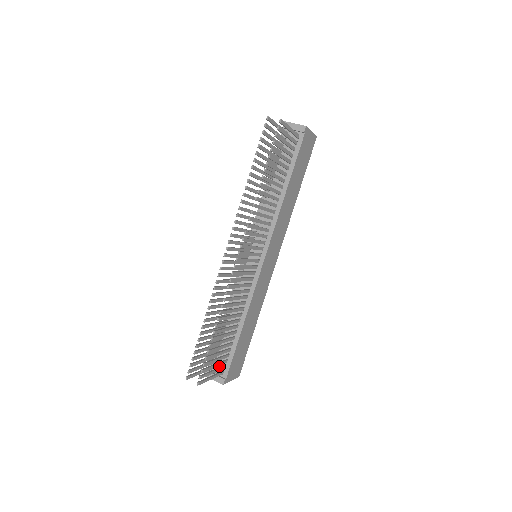
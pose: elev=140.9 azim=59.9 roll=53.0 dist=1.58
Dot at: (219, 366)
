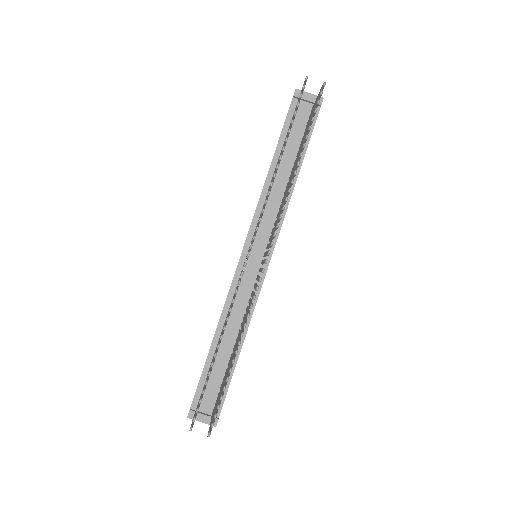
Dot at: (208, 402)
